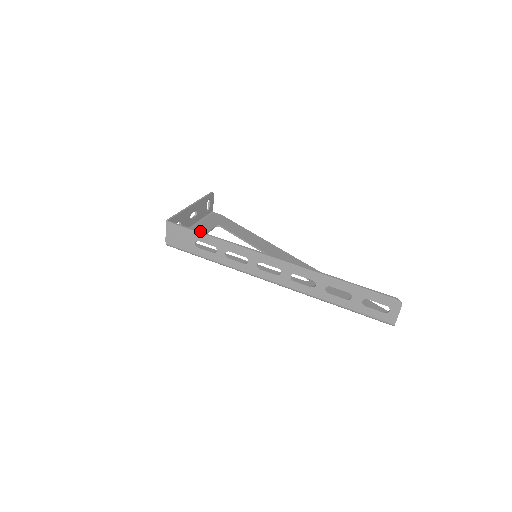
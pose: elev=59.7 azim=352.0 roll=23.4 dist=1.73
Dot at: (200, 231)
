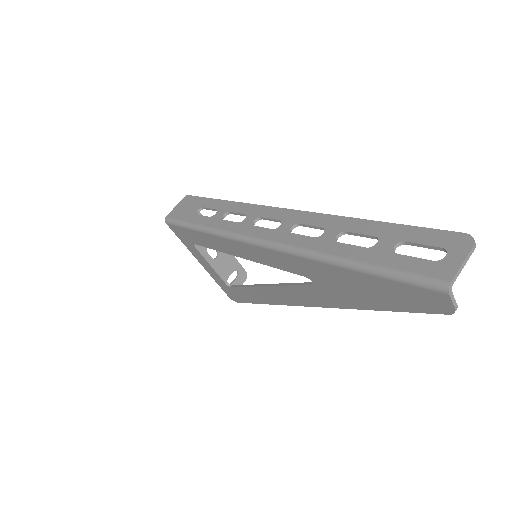
Dot at: occluded
